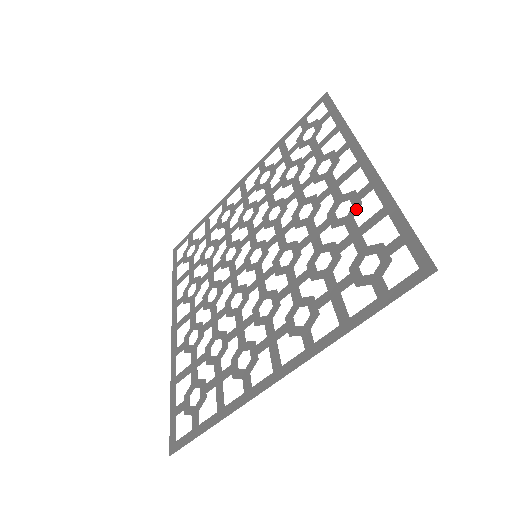
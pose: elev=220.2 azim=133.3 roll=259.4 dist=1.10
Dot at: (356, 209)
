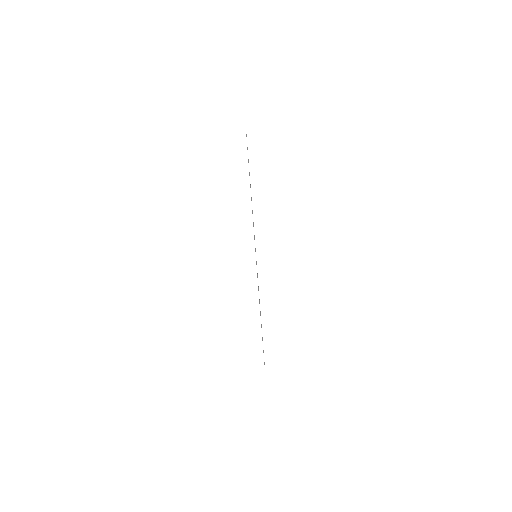
Dot at: occluded
